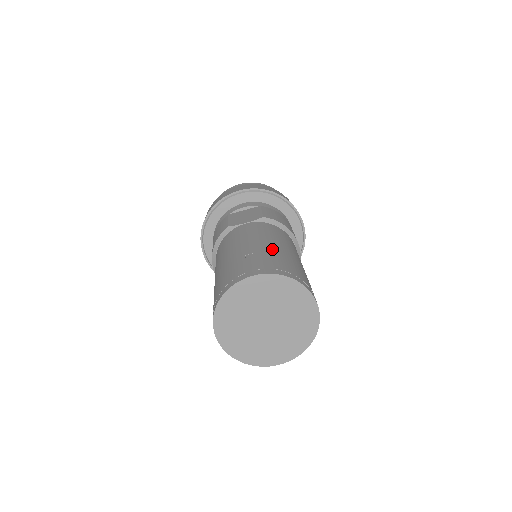
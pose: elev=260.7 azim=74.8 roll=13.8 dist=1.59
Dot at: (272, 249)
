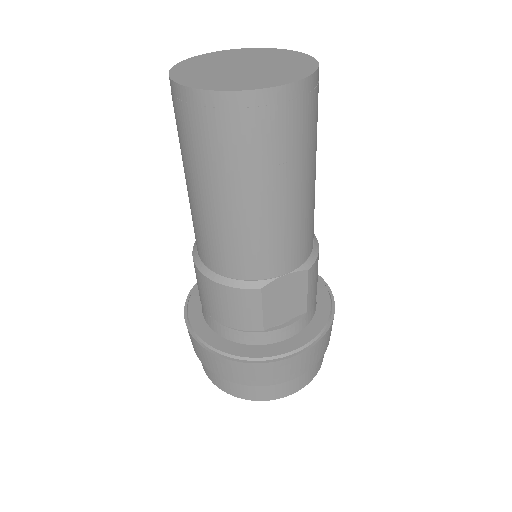
Dot at: occluded
